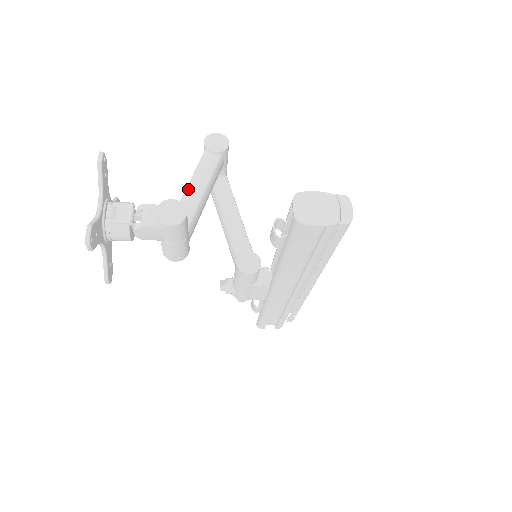
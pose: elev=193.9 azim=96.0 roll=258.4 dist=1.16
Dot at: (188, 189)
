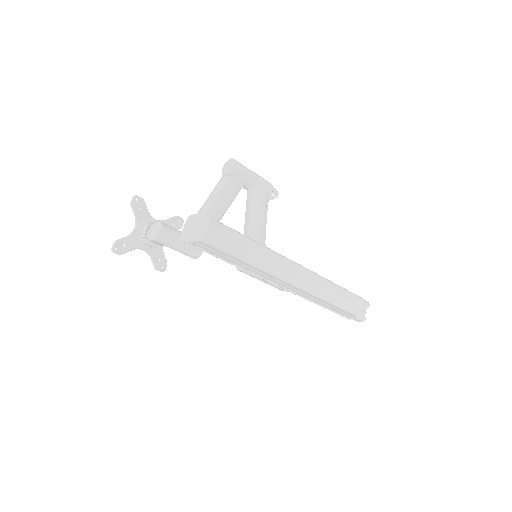
Dot at: (201, 208)
